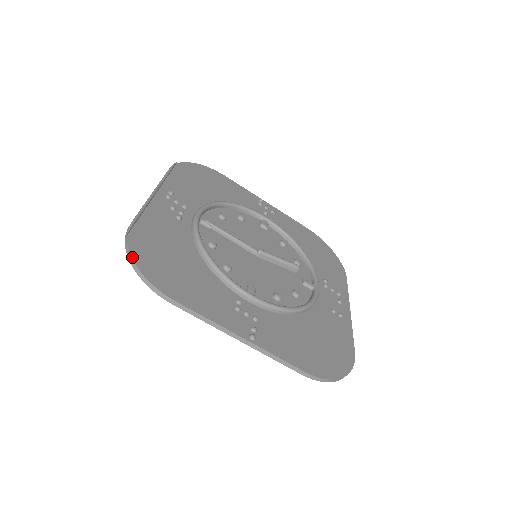
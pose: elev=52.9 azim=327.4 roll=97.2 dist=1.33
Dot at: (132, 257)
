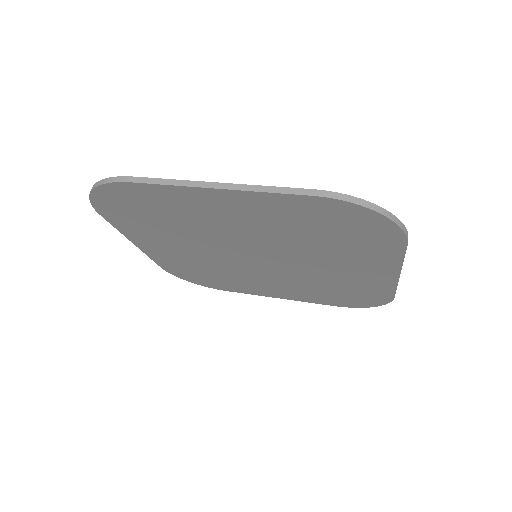
Dot at: occluded
